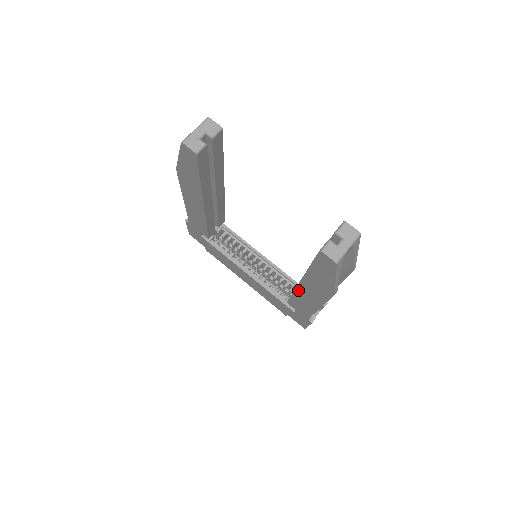
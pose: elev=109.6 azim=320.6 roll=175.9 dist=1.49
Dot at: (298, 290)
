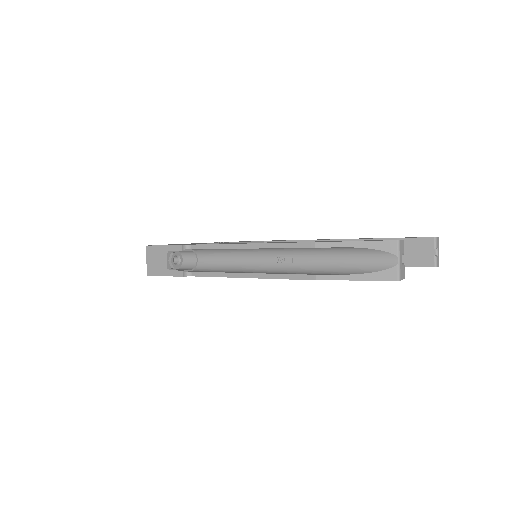
Dot at: occluded
